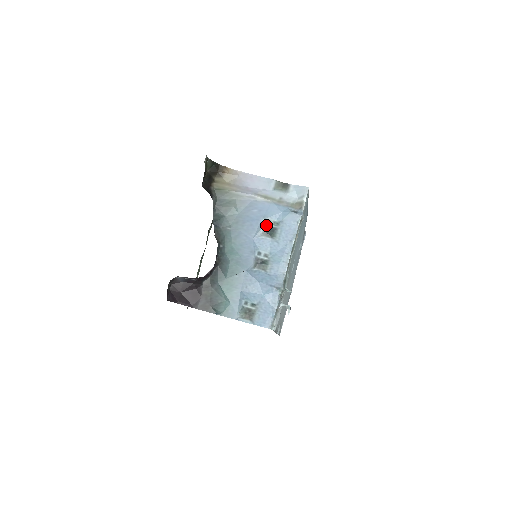
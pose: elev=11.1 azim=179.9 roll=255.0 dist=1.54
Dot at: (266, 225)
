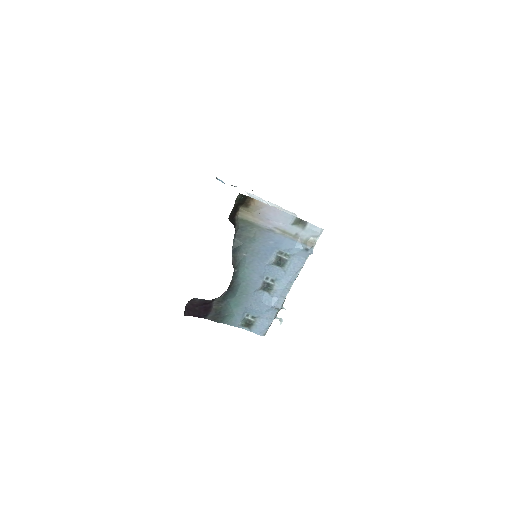
Dot at: (278, 256)
